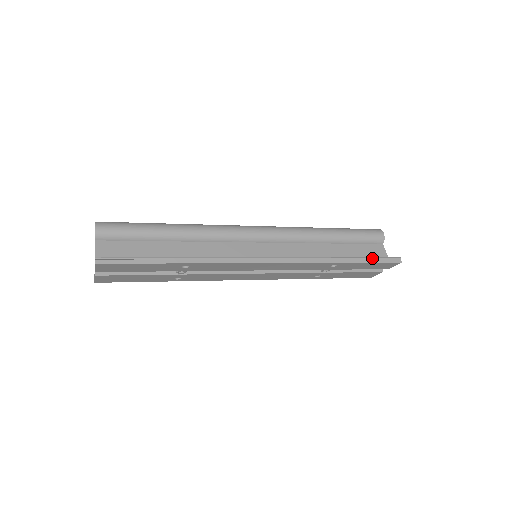
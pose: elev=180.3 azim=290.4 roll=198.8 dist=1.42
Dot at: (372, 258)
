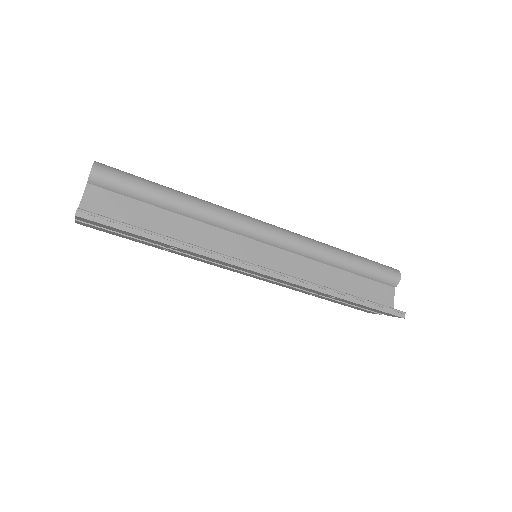
Dot at: (376, 304)
